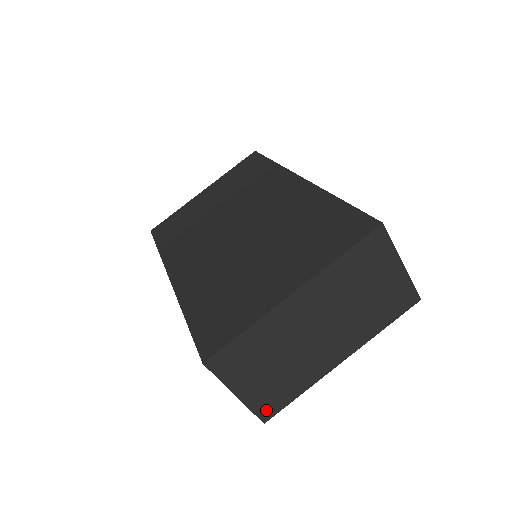
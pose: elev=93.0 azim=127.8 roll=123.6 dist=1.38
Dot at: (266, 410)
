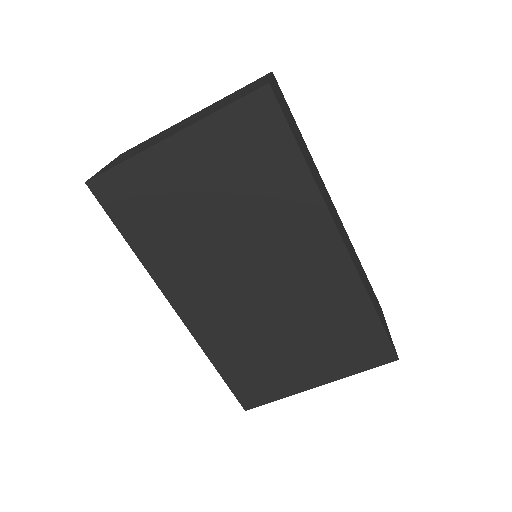
Dot at: occluded
